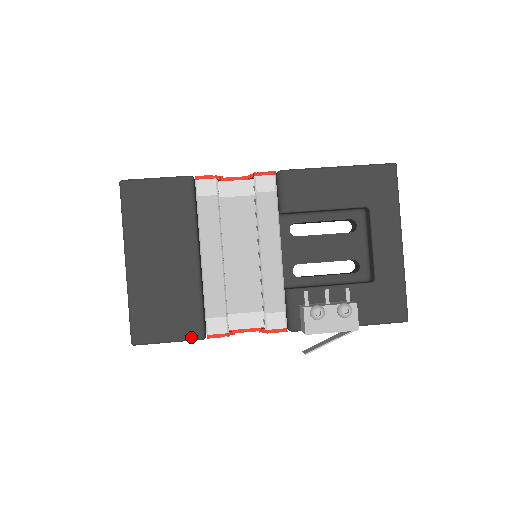
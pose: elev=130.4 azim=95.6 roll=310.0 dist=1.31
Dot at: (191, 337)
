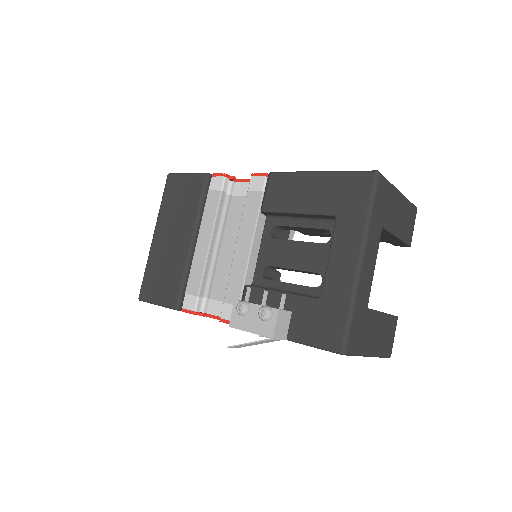
Dot at: (169, 305)
